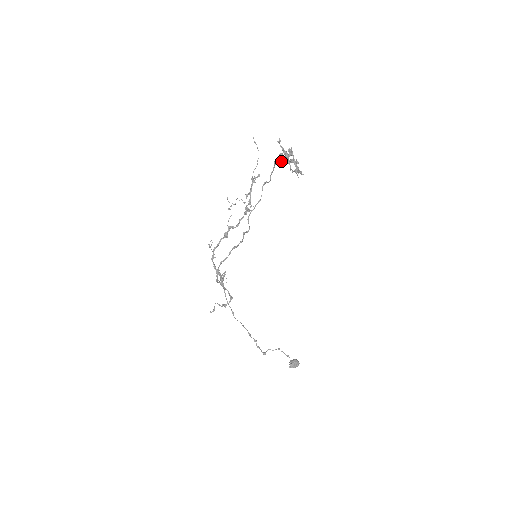
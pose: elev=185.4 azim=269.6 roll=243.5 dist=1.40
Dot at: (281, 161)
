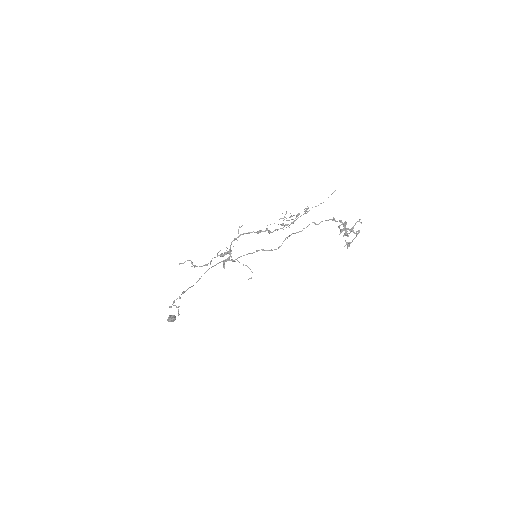
Dot at: (345, 229)
